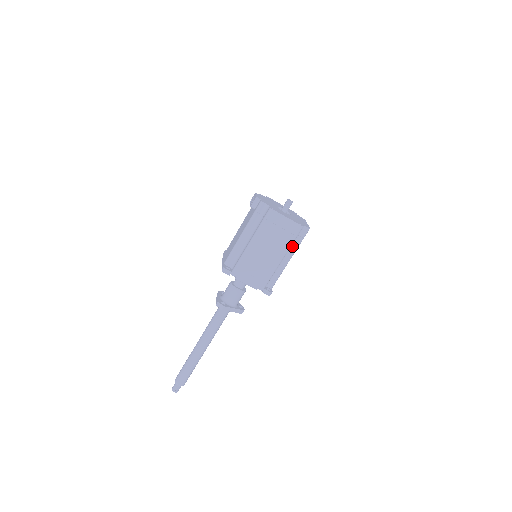
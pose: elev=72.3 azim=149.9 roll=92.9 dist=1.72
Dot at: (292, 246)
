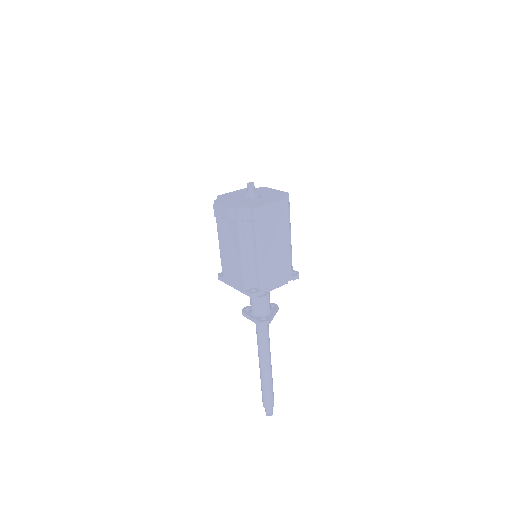
Dot at: occluded
